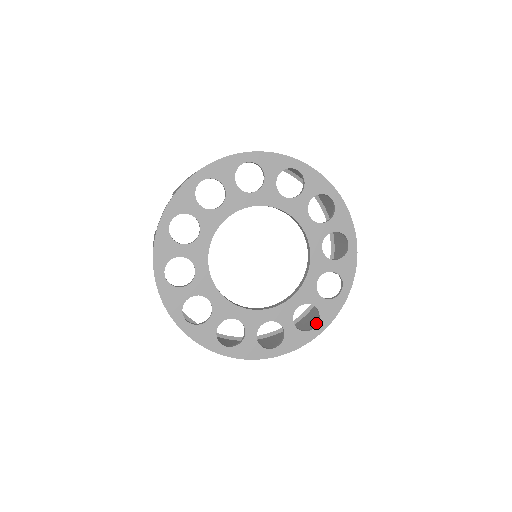
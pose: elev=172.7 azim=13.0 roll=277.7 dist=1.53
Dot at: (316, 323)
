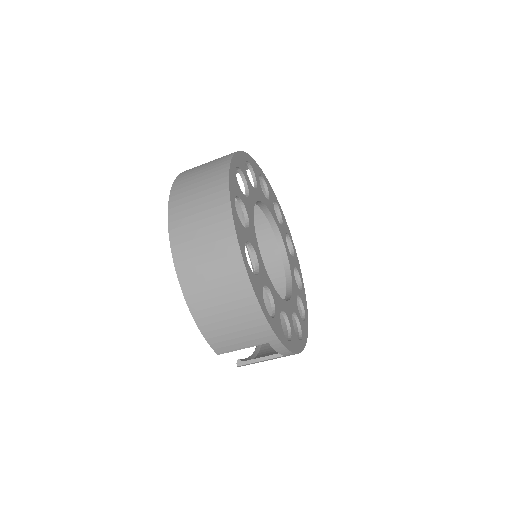
Dot at: occluded
